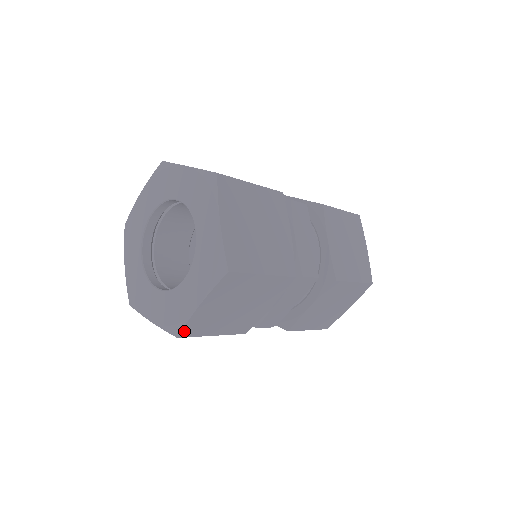
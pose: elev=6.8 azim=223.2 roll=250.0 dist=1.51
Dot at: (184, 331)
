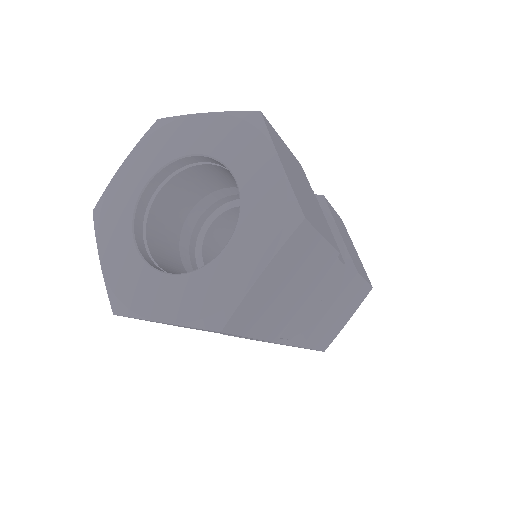
Dot at: (231, 321)
